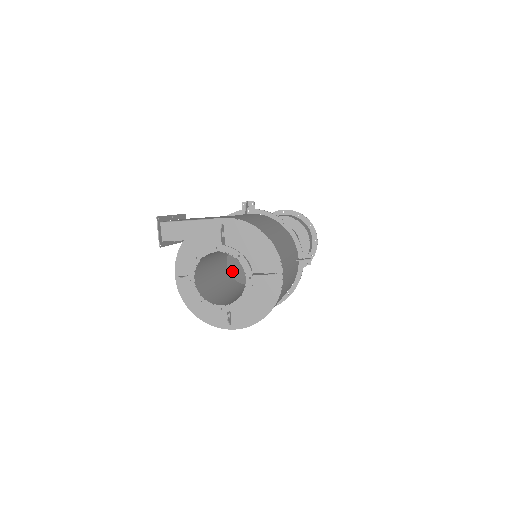
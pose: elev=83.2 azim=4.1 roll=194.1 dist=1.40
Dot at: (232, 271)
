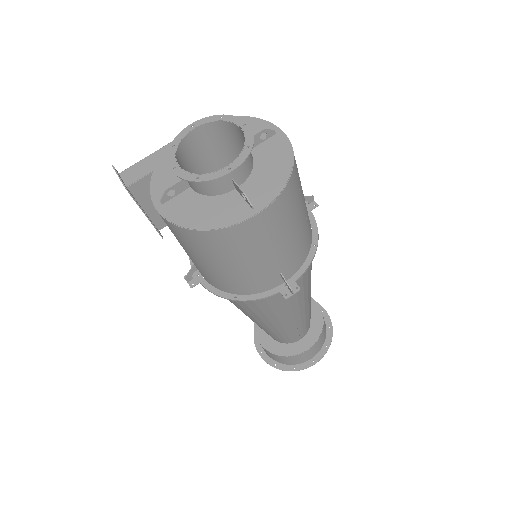
Dot at: (238, 307)
